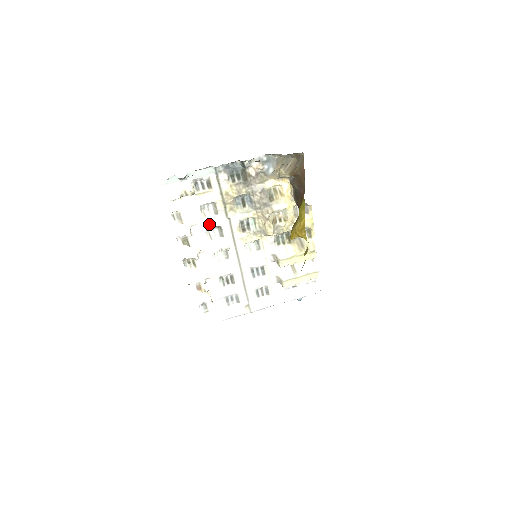
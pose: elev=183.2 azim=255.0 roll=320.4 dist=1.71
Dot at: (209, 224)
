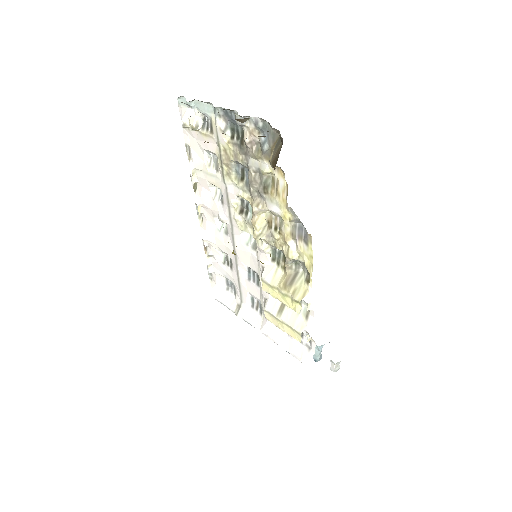
Dot at: (211, 178)
